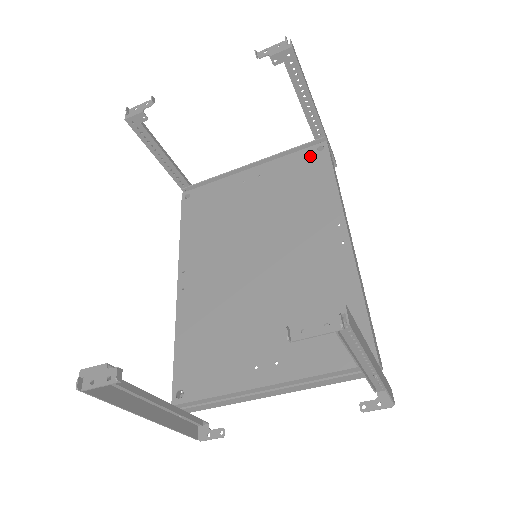
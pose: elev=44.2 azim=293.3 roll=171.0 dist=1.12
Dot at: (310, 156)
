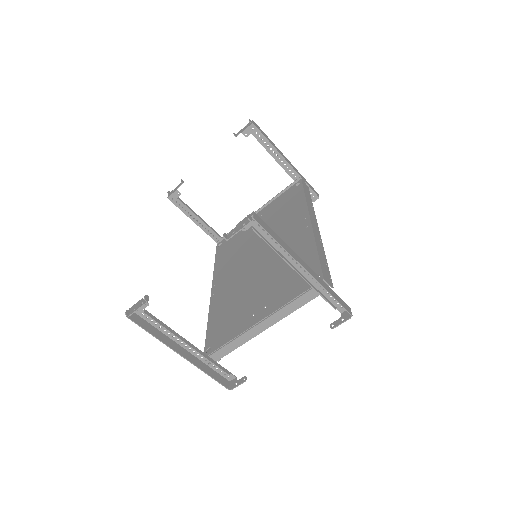
Dot at: (291, 191)
